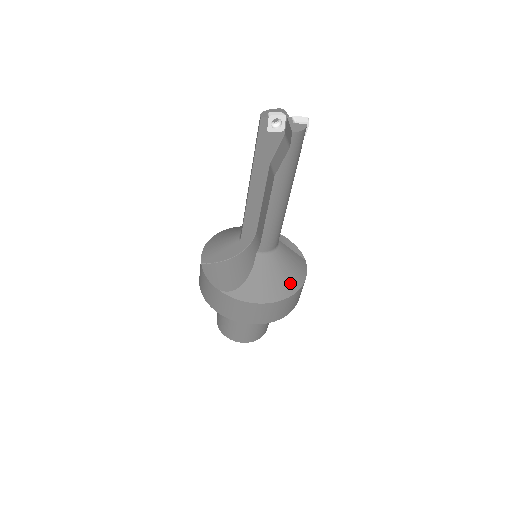
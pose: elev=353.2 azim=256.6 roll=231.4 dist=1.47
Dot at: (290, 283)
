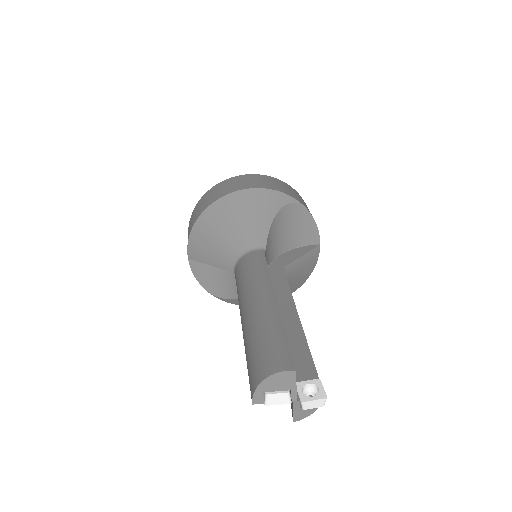
Dot at: occluded
